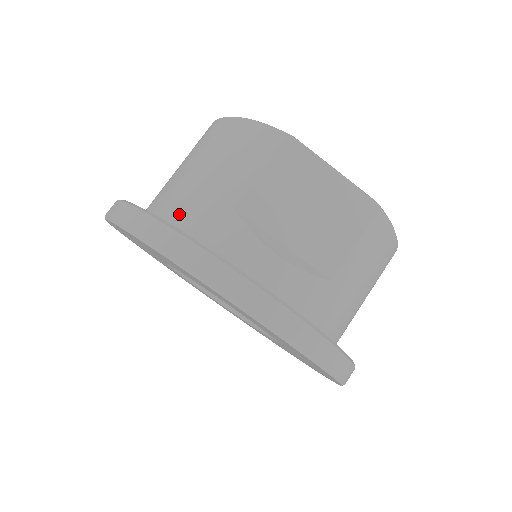
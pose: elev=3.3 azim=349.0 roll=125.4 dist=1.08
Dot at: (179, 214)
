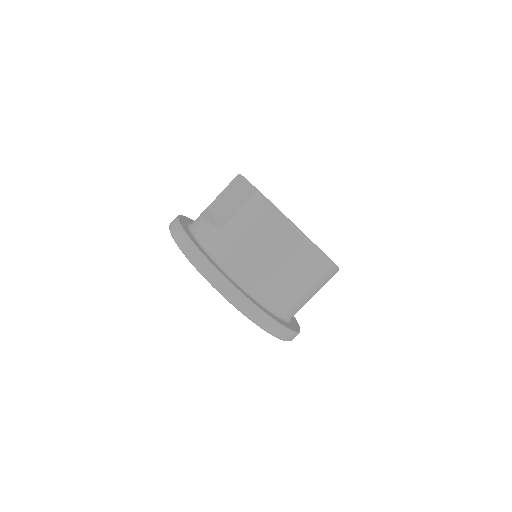
Dot at: occluded
